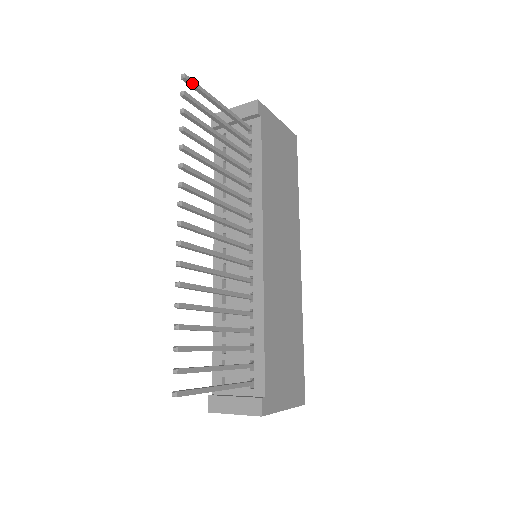
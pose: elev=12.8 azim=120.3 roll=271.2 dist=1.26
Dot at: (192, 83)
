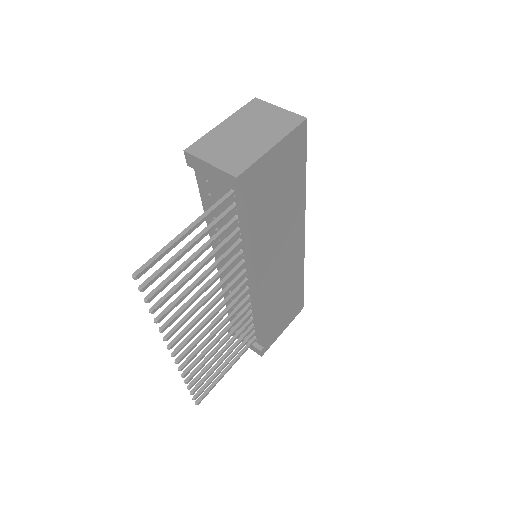
Dot at: (147, 270)
